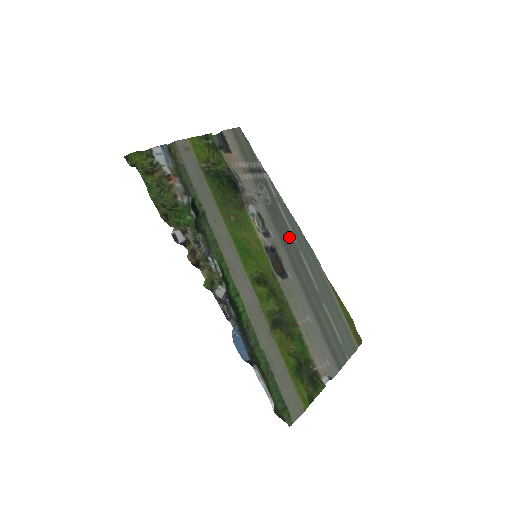
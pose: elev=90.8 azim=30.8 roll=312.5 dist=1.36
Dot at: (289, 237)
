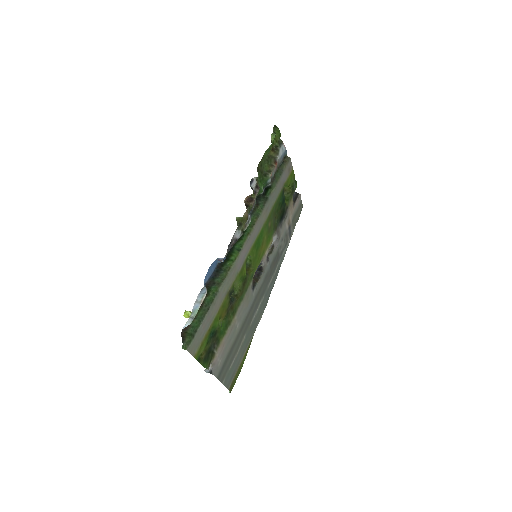
Dot at: (269, 280)
